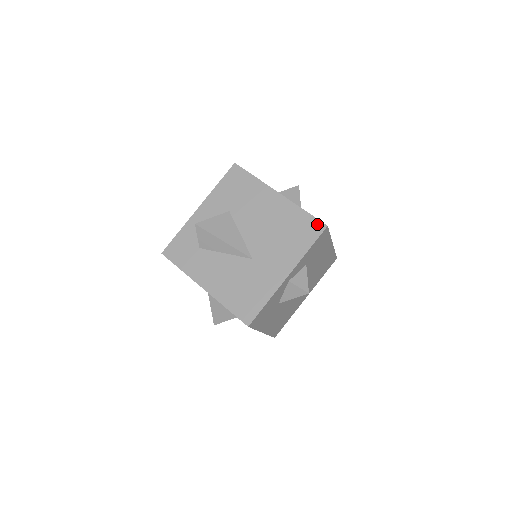
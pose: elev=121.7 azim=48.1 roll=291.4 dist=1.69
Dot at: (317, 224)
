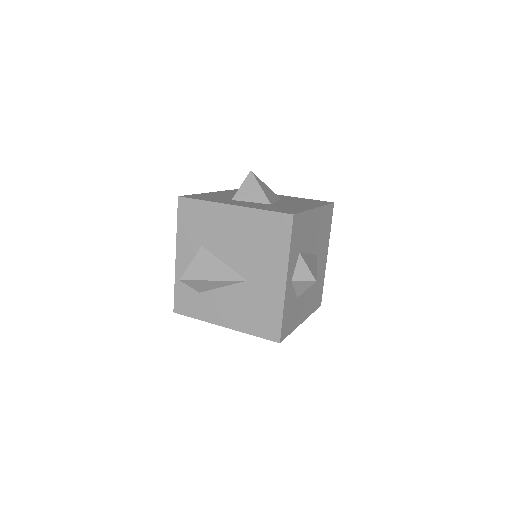
Dot at: (283, 218)
